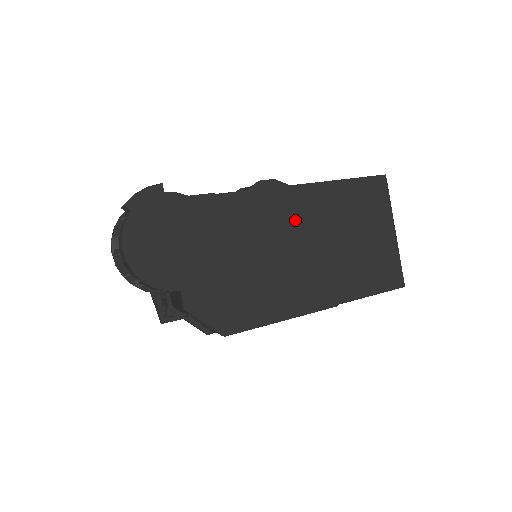
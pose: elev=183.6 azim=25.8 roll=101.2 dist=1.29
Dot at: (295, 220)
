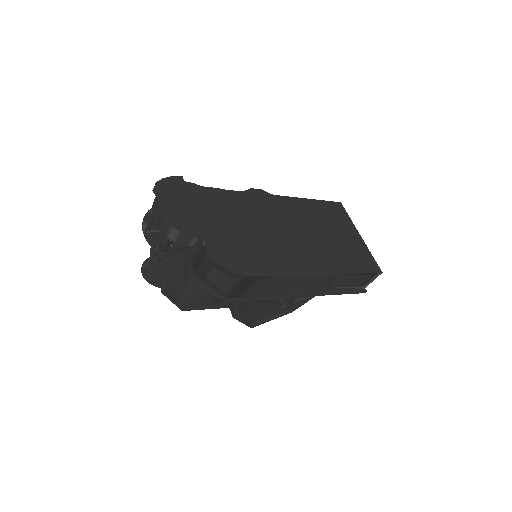
Dot at: (282, 215)
